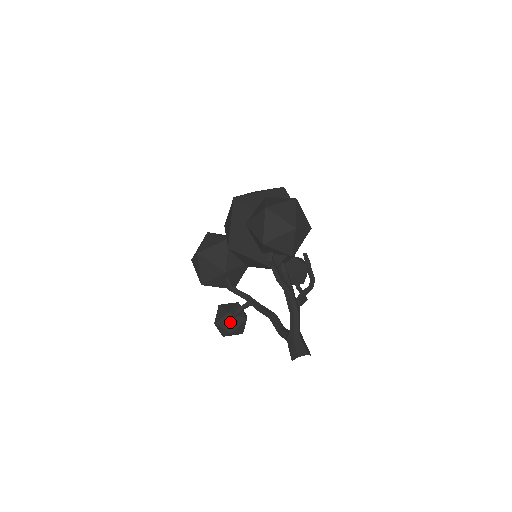
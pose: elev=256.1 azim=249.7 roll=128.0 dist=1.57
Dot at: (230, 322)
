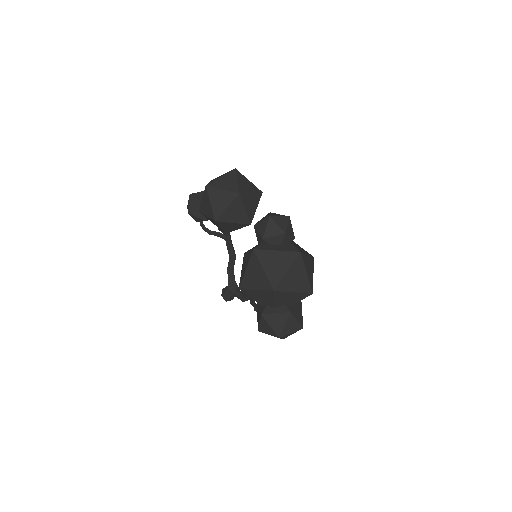
Dot at: (201, 221)
